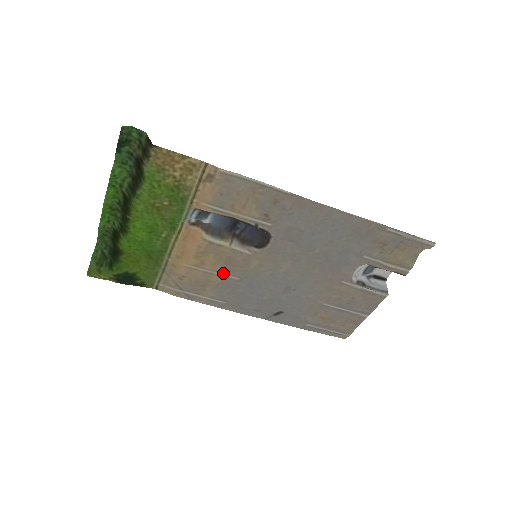
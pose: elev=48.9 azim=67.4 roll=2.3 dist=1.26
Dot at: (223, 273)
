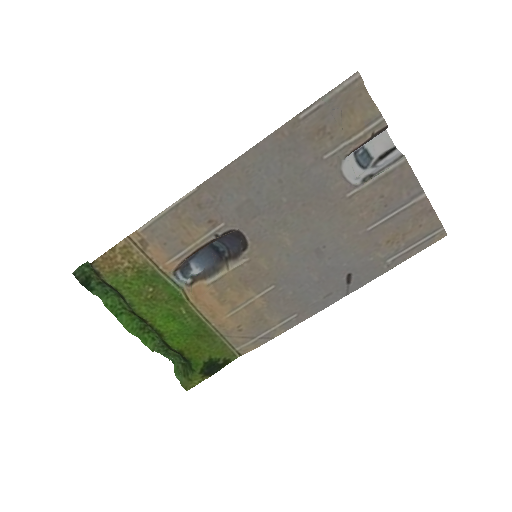
Dot at: (257, 294)
